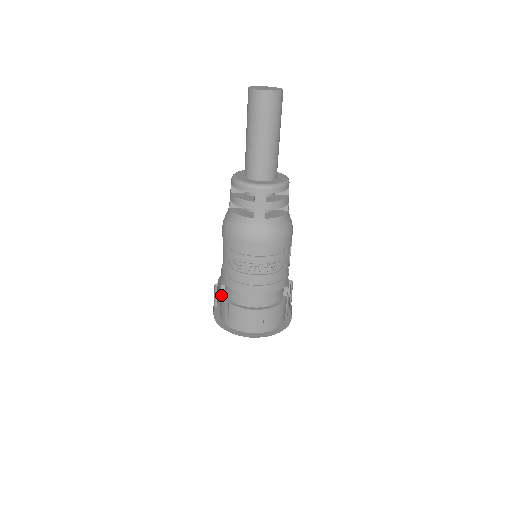
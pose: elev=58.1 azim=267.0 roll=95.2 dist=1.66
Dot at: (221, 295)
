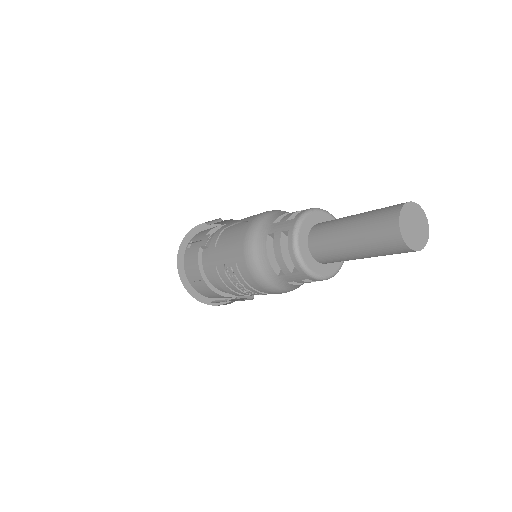
Dot at: (198, 251)
